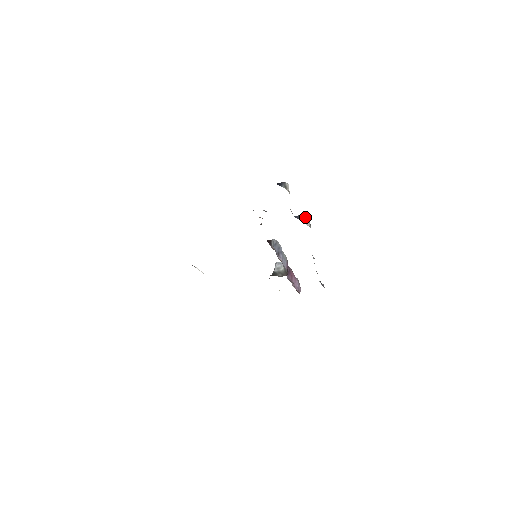
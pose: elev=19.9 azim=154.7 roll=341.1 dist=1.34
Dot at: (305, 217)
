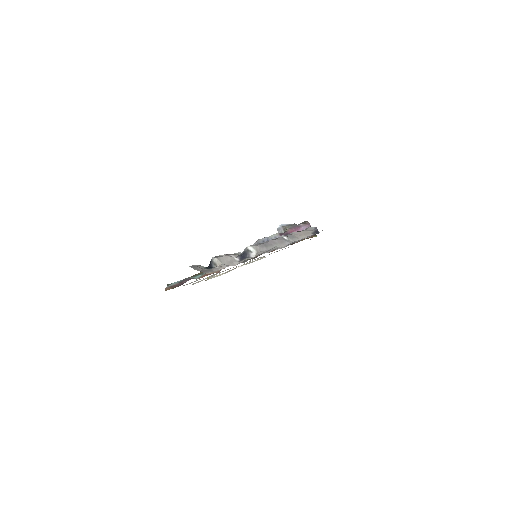
Dot at: (249, 249)
